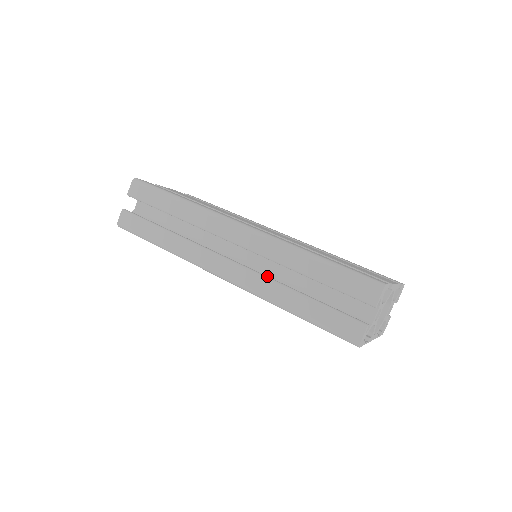
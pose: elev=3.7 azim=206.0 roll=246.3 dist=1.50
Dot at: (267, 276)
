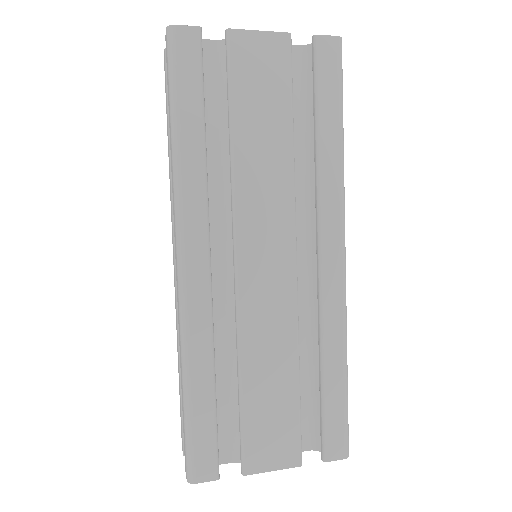
Dot at: occluded
